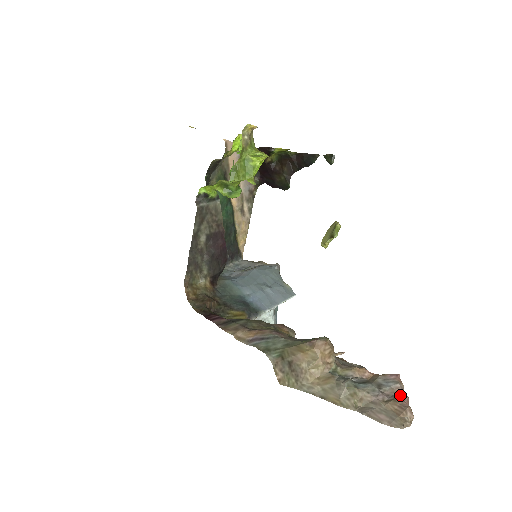
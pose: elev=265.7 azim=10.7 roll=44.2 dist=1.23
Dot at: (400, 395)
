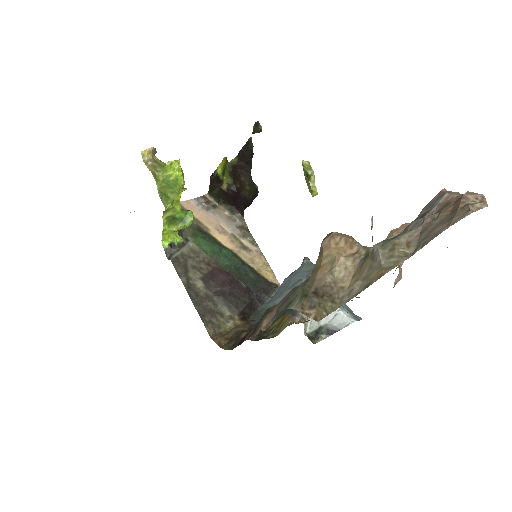
Dot at: occluded
